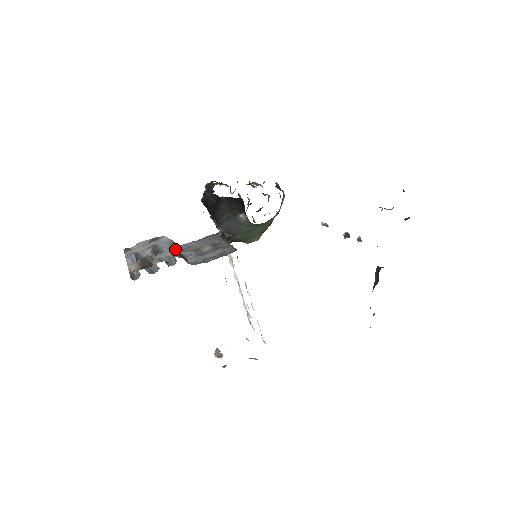
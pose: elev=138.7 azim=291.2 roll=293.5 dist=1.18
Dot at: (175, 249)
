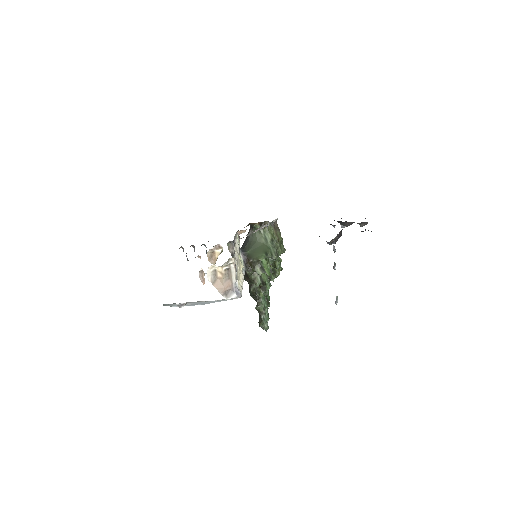
Dot at: occluded
